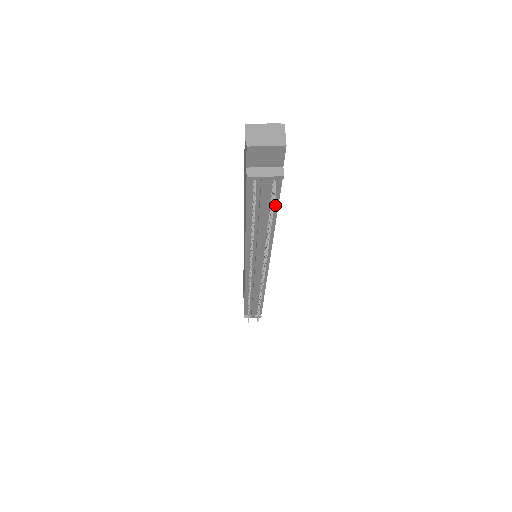
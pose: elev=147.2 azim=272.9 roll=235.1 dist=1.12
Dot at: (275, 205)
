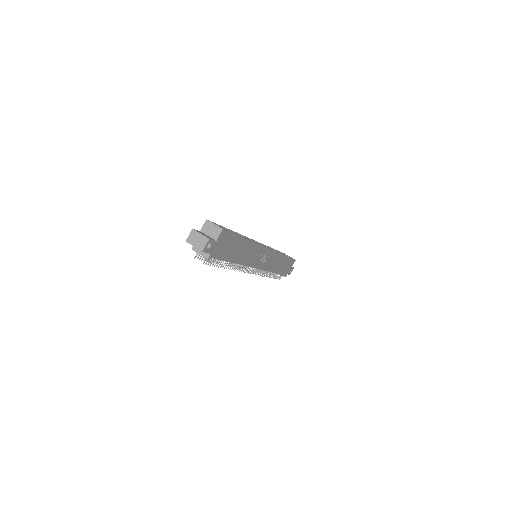
Dot at: (222, 259)
